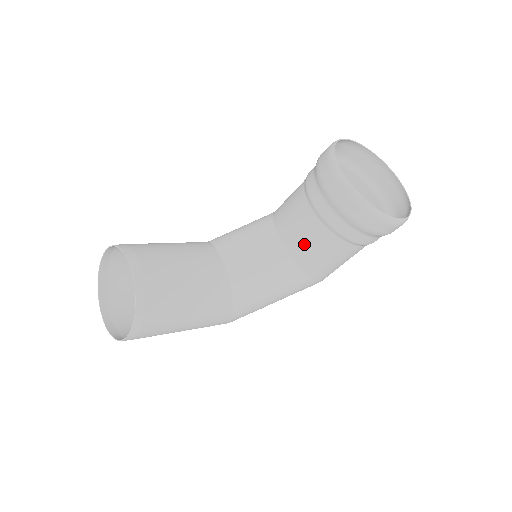
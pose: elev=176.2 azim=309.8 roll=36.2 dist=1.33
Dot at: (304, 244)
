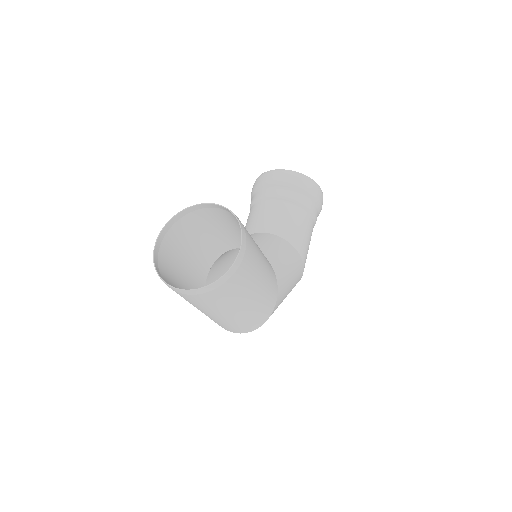
Dot at: (285, 223)
